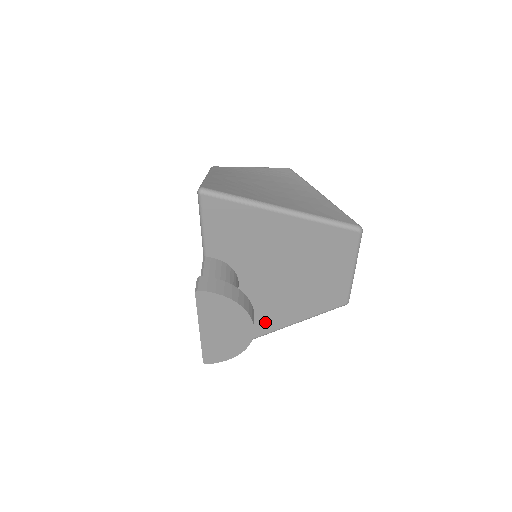
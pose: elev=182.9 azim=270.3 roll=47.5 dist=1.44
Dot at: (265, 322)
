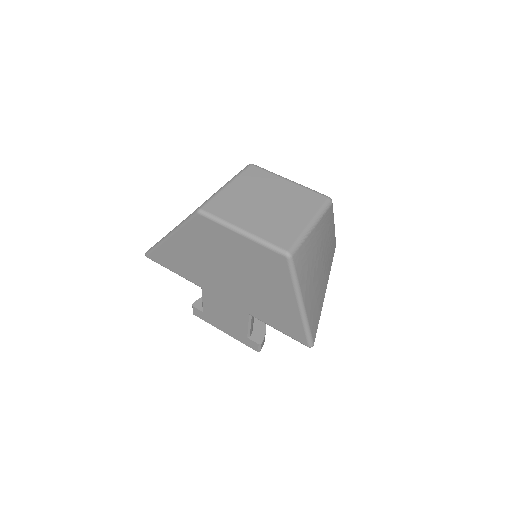
Dot at: occluded
